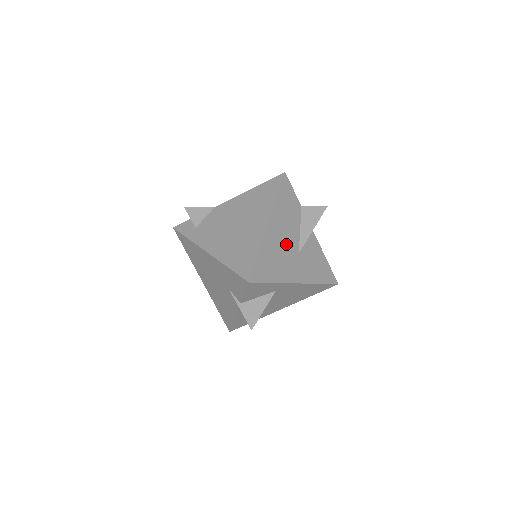
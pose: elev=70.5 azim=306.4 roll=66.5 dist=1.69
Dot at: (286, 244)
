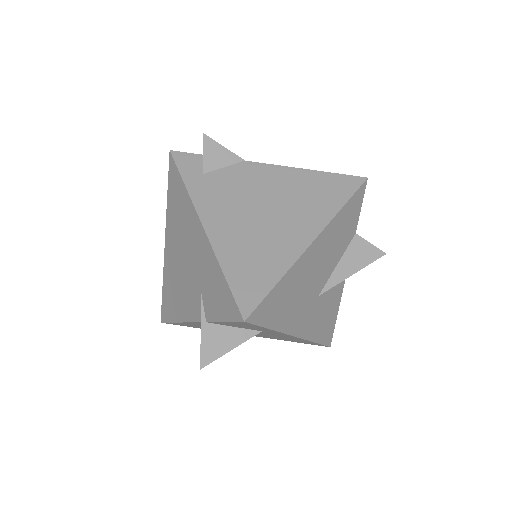
Dot at: (314, 279)
